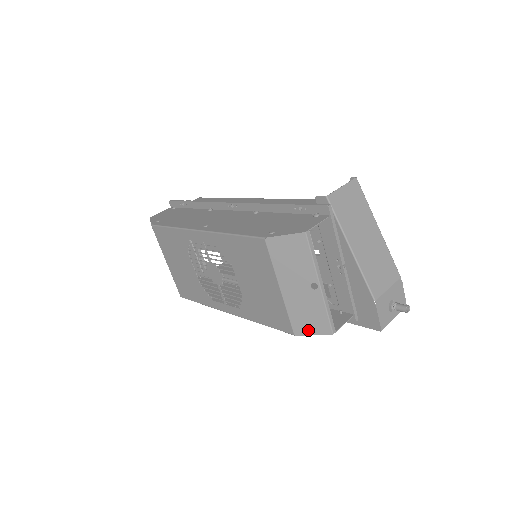
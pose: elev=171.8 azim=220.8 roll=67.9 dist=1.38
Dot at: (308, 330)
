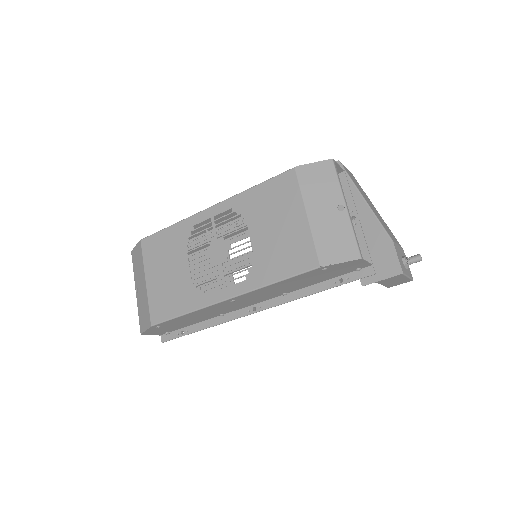
Dot at: (335, 257)
